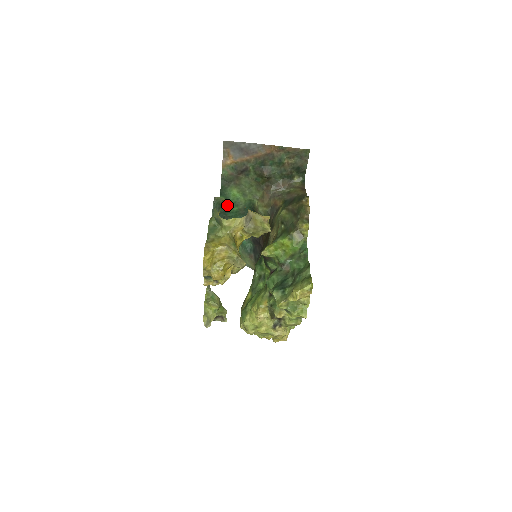
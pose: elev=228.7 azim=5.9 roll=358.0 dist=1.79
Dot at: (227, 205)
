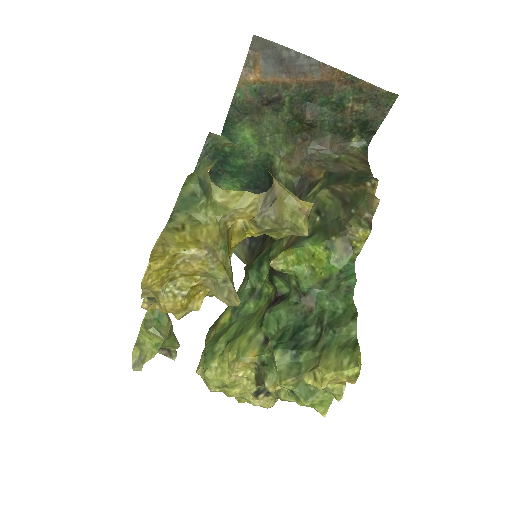
Dot at: (228, 152)
